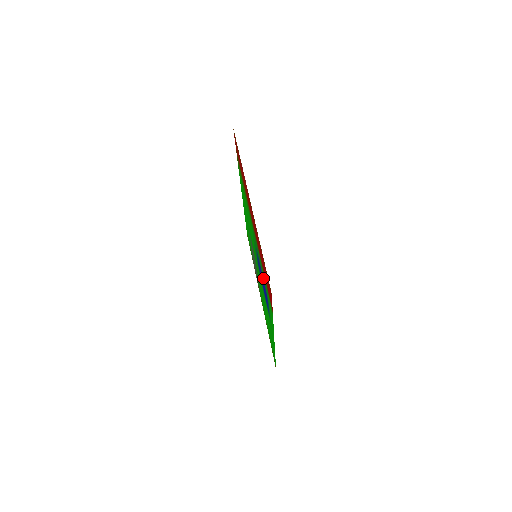
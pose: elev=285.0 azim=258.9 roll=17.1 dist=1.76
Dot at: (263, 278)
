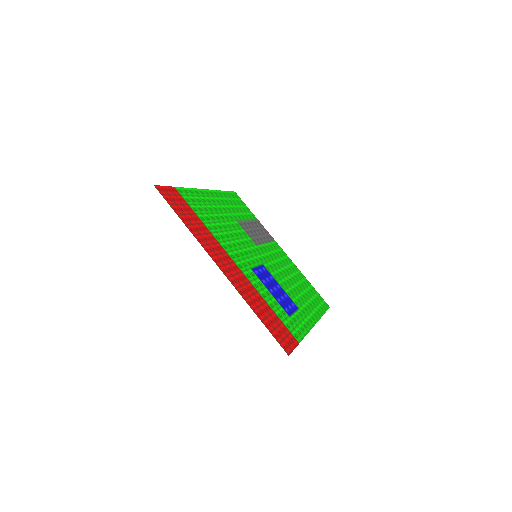
Dot at: (274, 300)
